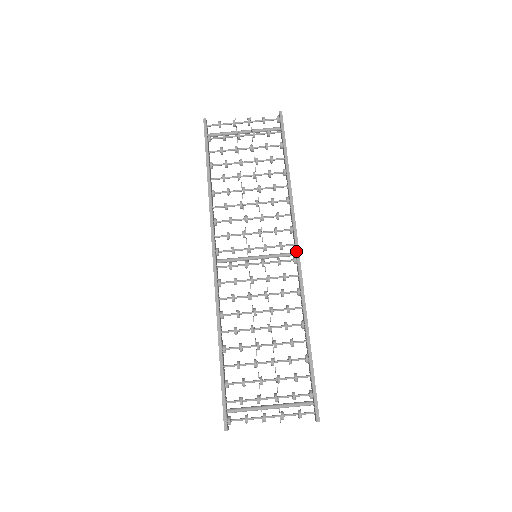
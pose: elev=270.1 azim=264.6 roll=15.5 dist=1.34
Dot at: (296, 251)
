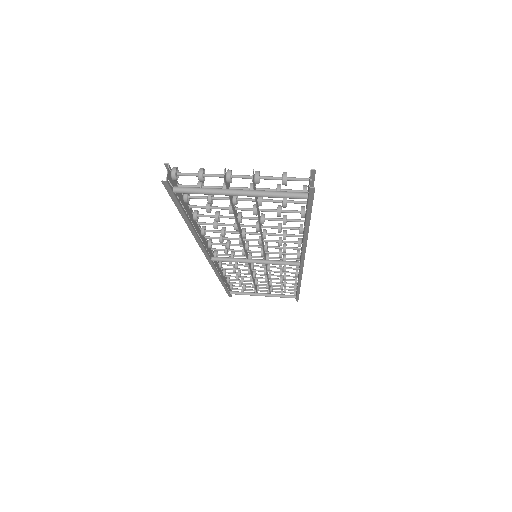
Dot at: occluded
